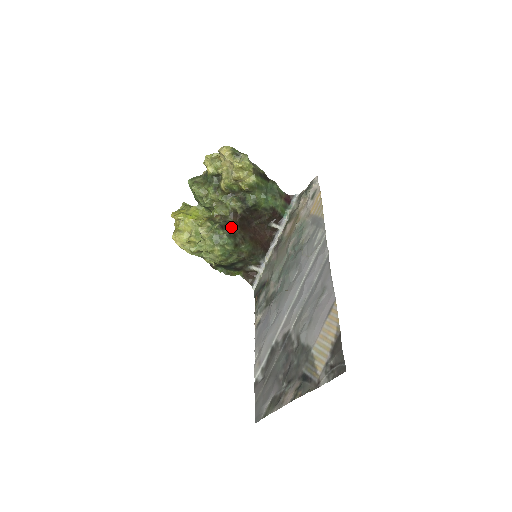
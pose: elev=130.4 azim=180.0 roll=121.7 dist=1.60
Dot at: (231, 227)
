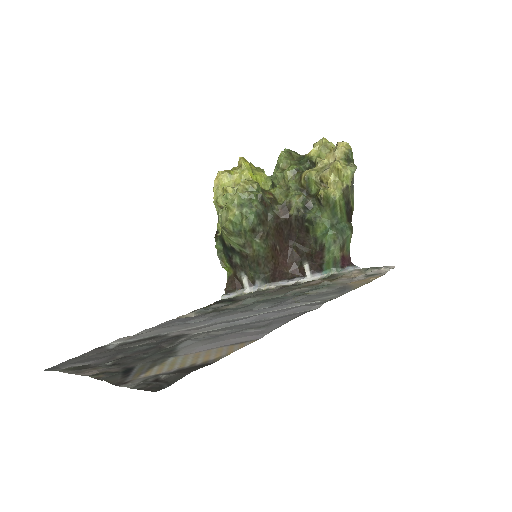
Dot at: (269, 214)
